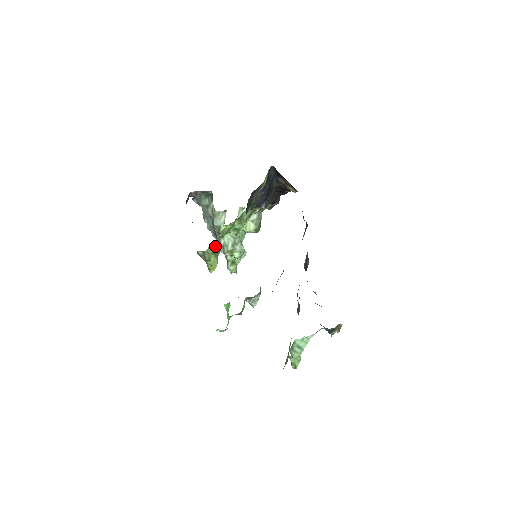
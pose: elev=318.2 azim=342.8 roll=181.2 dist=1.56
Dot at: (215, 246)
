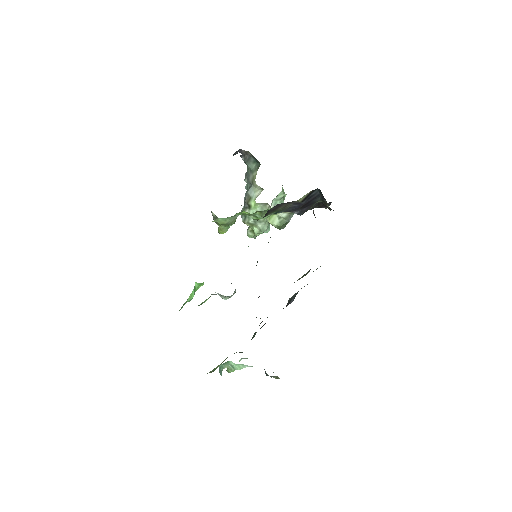
Dot at: (227, 220)
